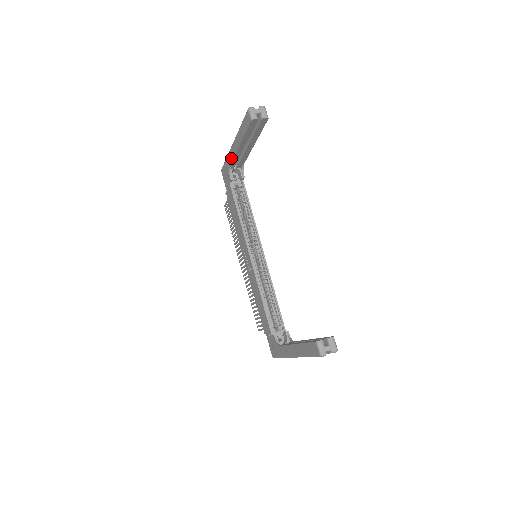
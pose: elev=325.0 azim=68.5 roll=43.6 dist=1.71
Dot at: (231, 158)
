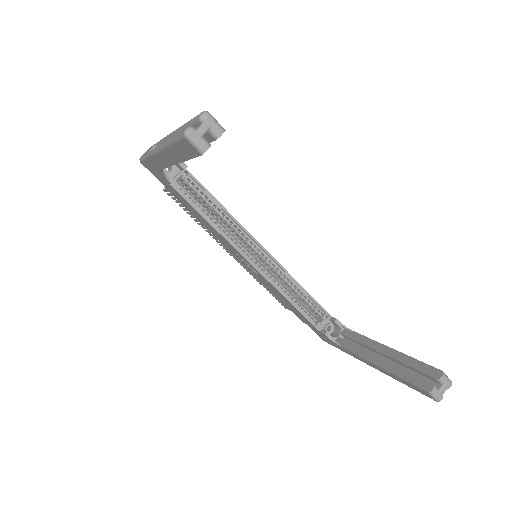
Dot at: (161, 165)
